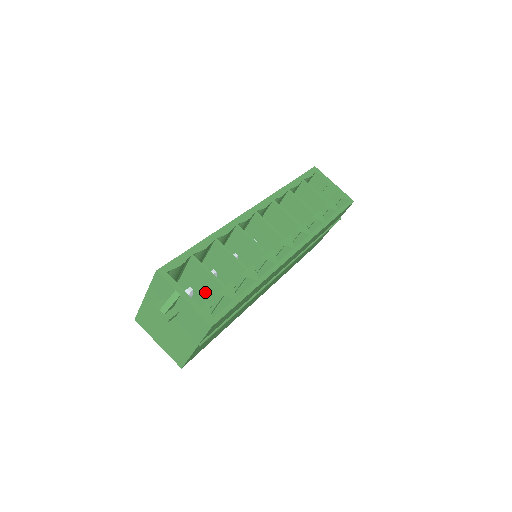
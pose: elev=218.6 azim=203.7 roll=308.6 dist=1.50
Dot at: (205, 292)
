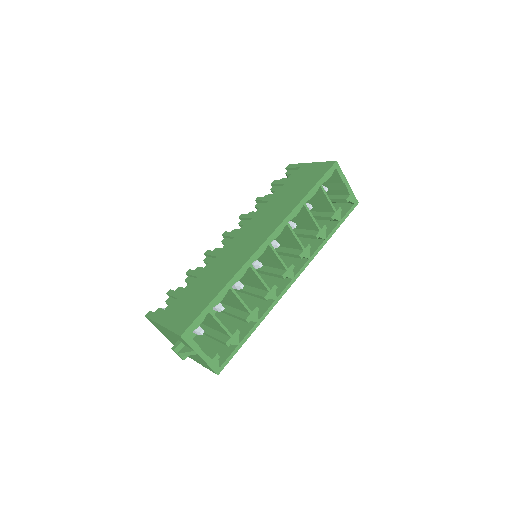
Dot at: (213, 325)
